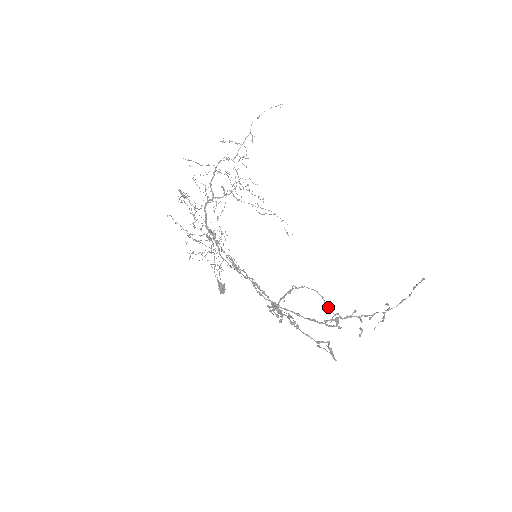
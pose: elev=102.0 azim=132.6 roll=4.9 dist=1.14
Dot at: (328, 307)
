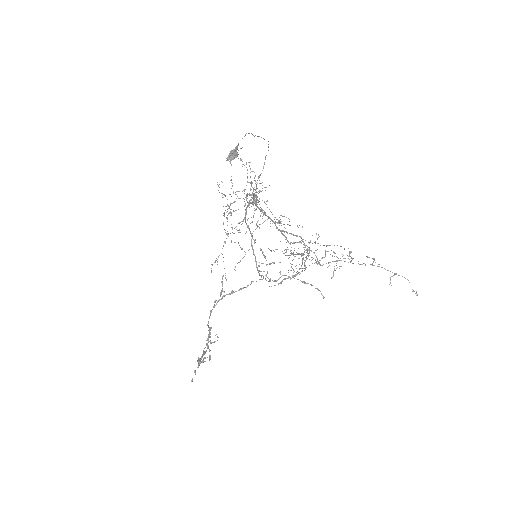
Dot at: occluded
